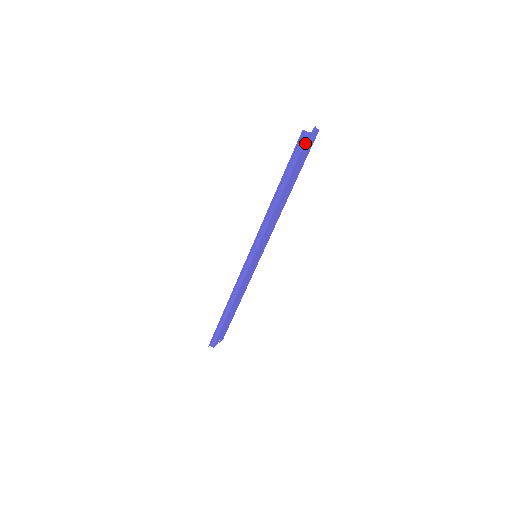
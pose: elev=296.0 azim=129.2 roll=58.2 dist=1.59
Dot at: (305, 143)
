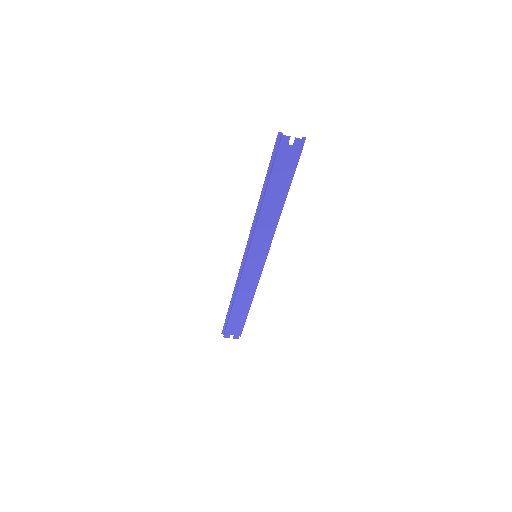
Dot at: (281, 145)
